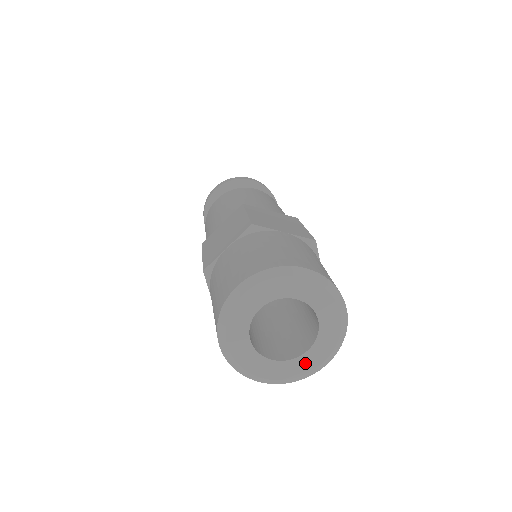
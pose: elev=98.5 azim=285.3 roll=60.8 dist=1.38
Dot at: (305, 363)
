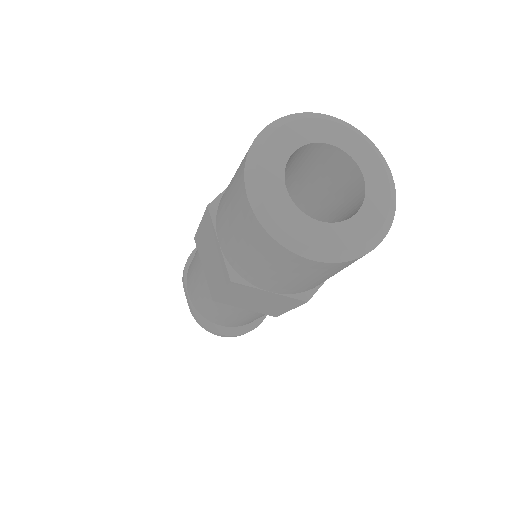
Dot at: (358, 229)
